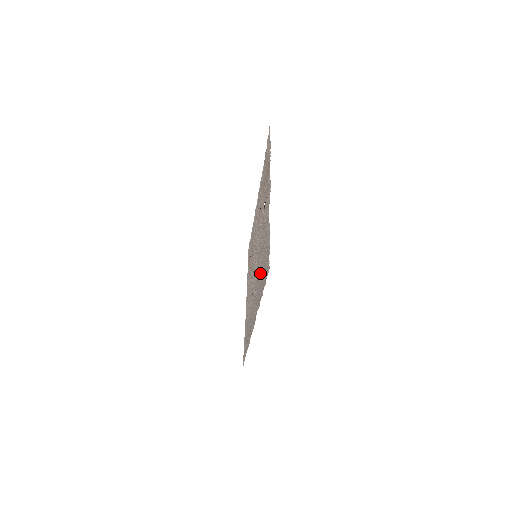
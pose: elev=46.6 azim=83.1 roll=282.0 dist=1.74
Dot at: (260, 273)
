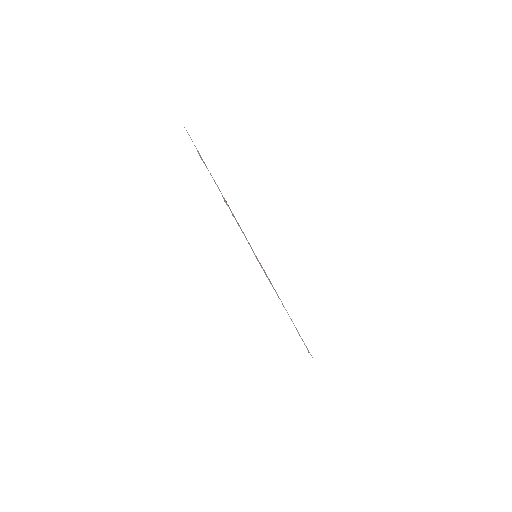
Dot at: occluded
